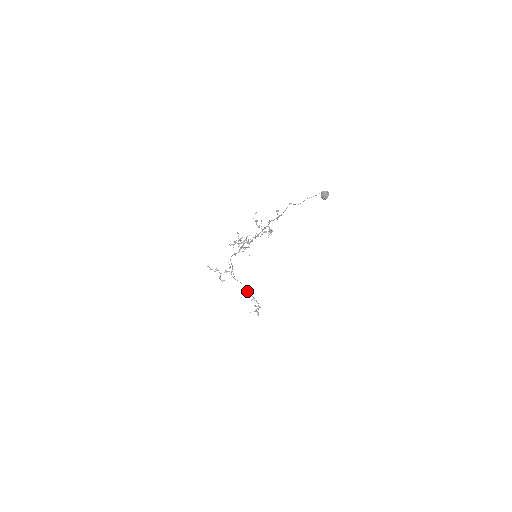
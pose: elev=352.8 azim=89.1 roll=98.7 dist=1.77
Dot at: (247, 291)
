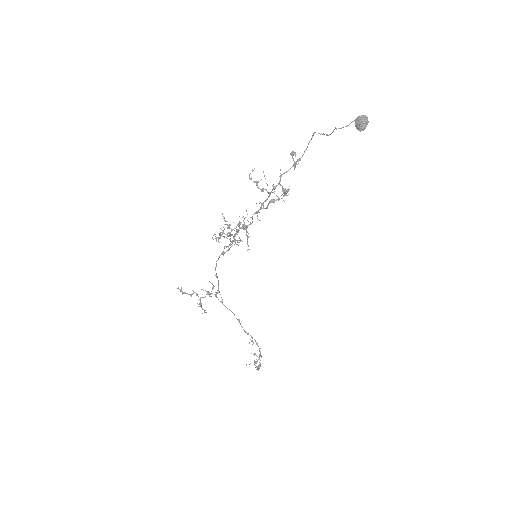
Dot at: (242, 327)
